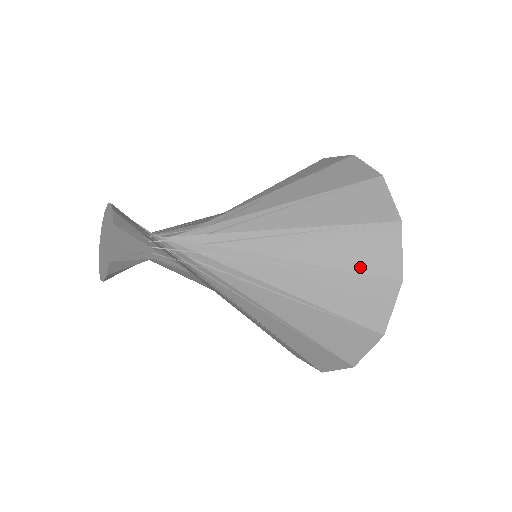
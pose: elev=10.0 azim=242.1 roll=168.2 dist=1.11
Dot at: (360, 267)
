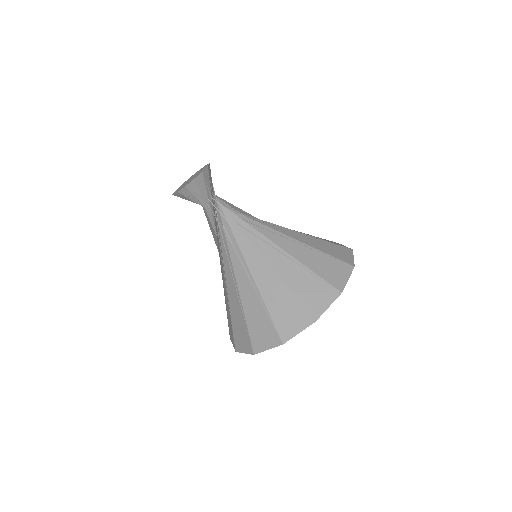
Dot at: (330, 254)
